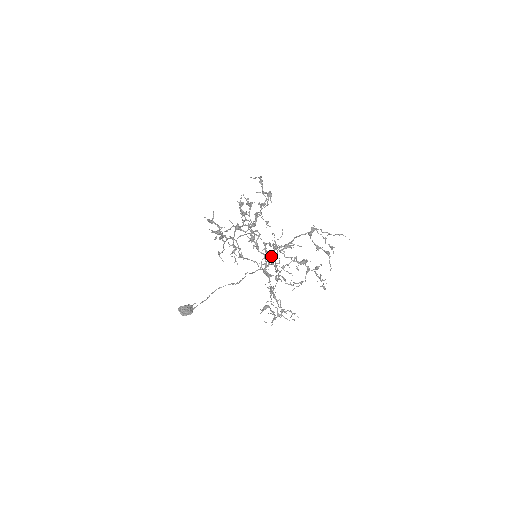
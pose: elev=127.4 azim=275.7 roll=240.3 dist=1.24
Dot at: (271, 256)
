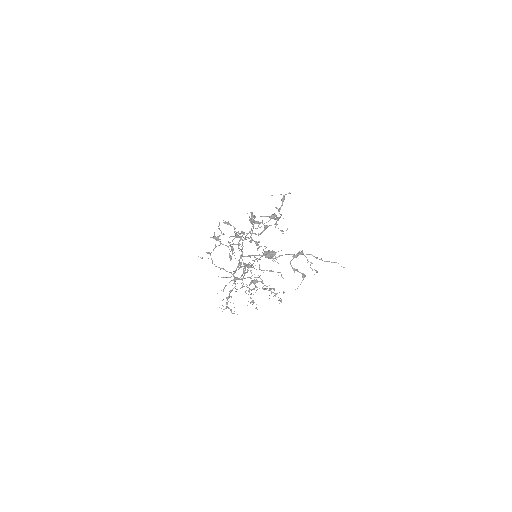
Dot at: occluded
